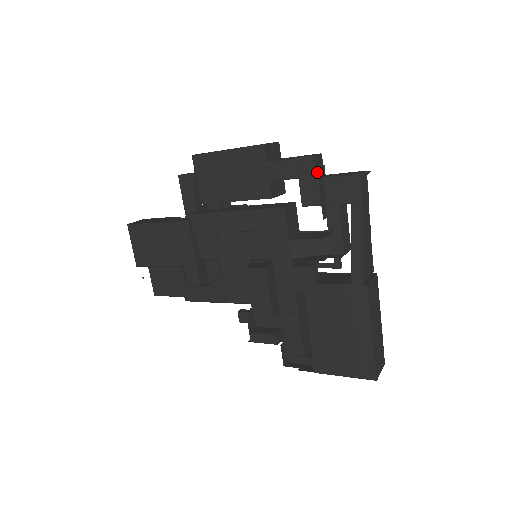
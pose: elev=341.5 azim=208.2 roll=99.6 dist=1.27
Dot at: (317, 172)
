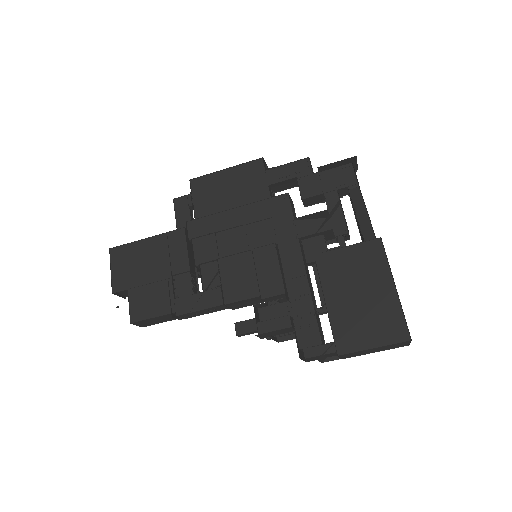
Dot at: (312, 172)
